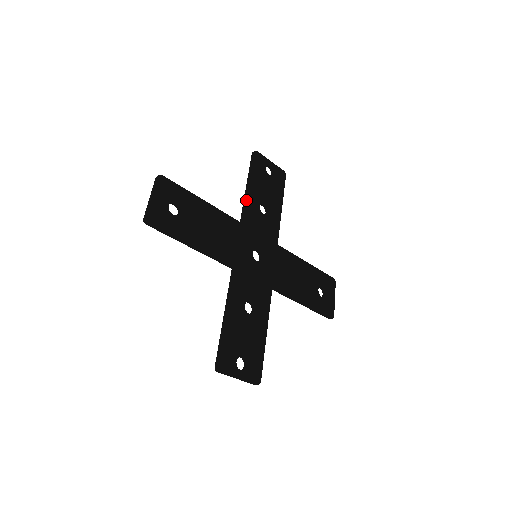
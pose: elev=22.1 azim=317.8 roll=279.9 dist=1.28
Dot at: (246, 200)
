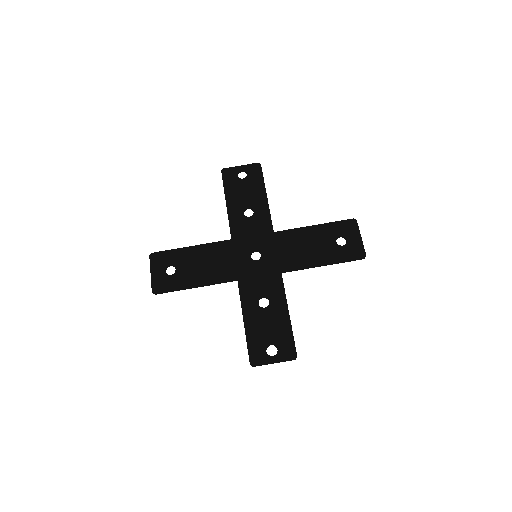
Dot at: (228, 218)
